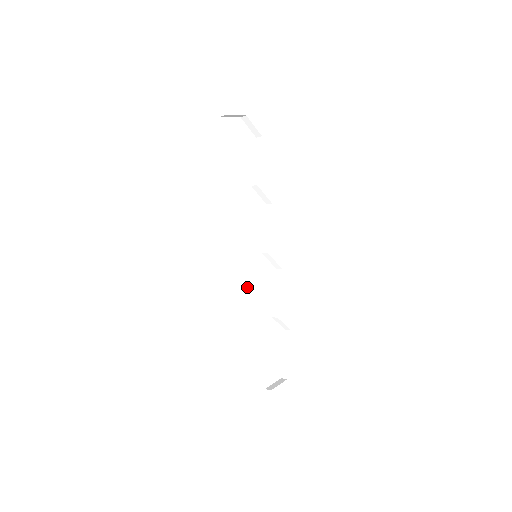
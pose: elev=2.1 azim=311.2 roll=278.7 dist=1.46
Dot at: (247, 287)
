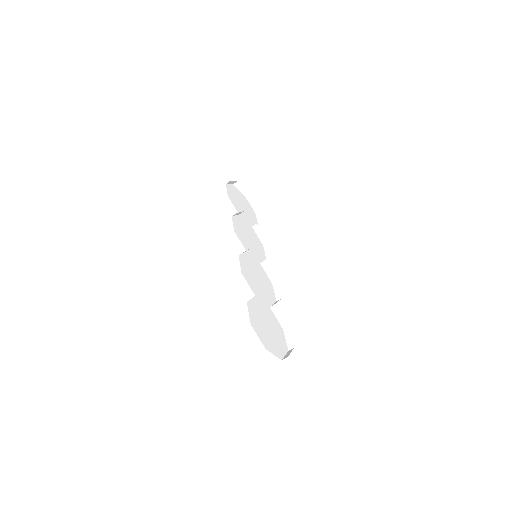
Dot at: (249, 268)
